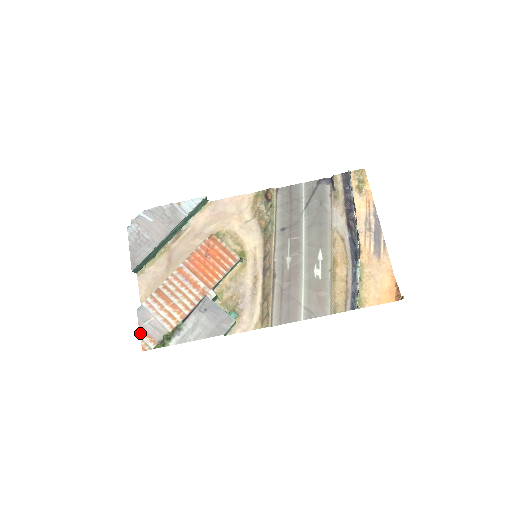
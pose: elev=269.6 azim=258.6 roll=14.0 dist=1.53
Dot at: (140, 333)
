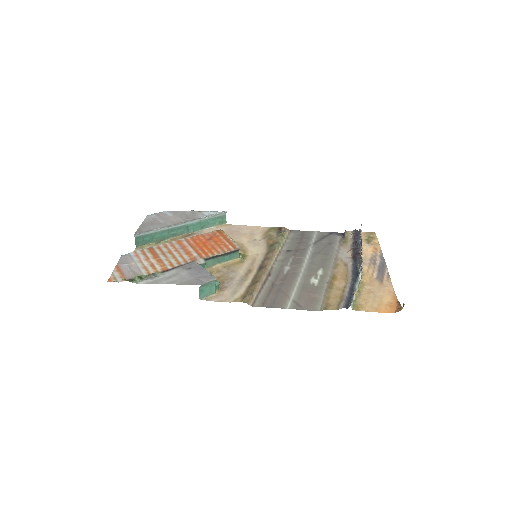
Dot at: (114, 269)
